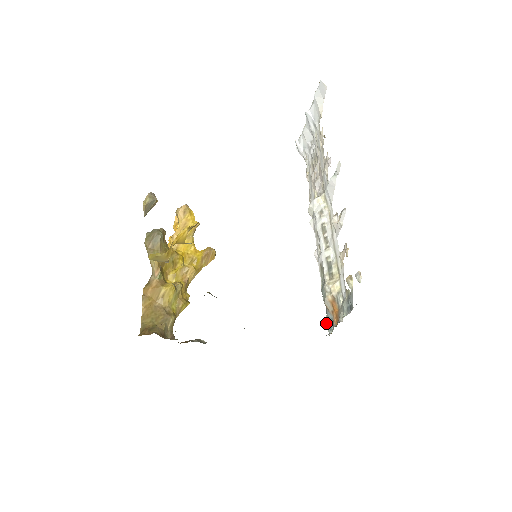
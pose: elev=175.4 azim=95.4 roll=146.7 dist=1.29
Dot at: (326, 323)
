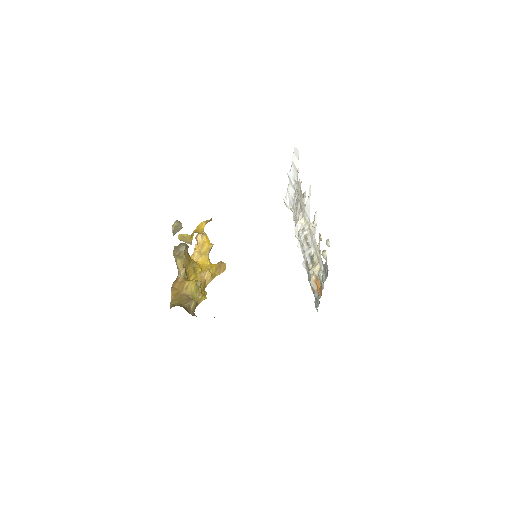
Dot at: (315, 305)
